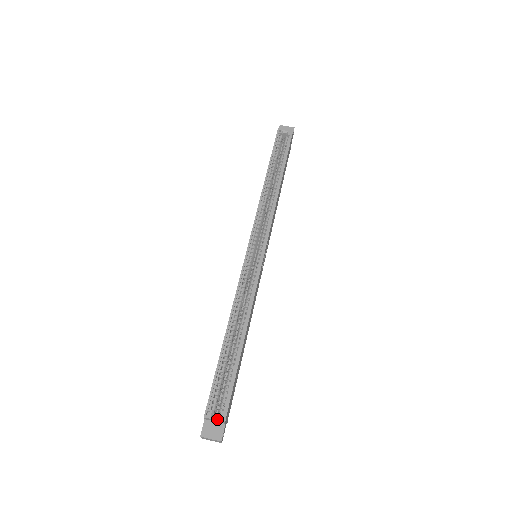
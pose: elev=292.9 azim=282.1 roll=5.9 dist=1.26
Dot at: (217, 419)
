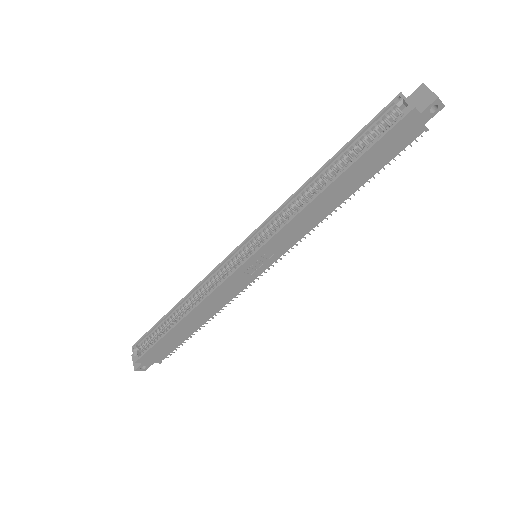
Dot at: (134, 356)
